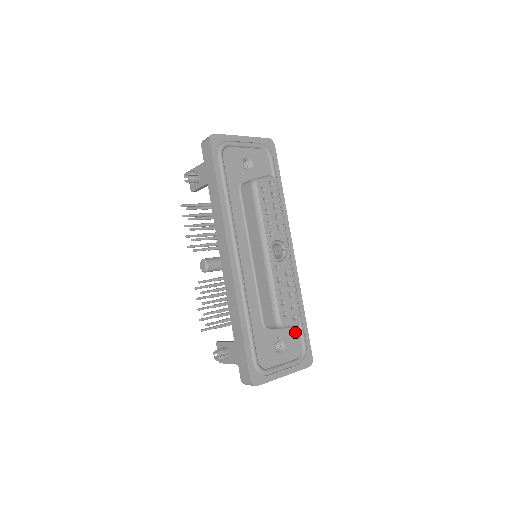
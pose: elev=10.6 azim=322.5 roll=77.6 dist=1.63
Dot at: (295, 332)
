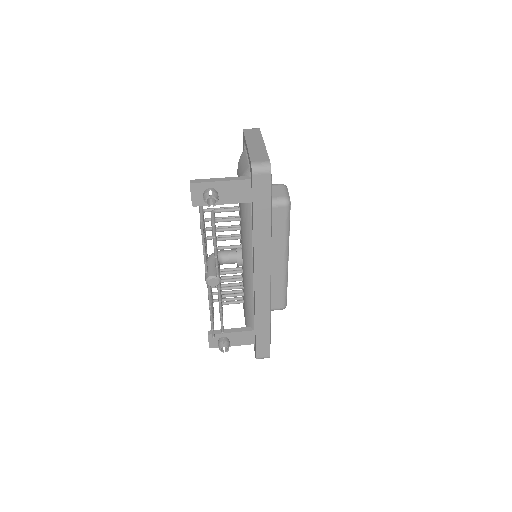
Dot at: occluded
